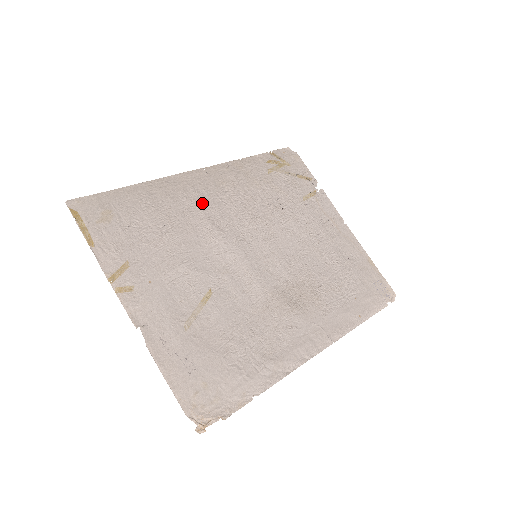
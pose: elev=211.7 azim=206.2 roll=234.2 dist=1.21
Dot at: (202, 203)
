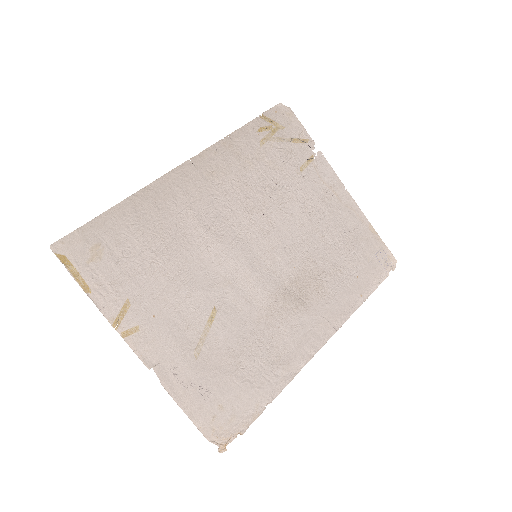
Dot at: (194, 207)
